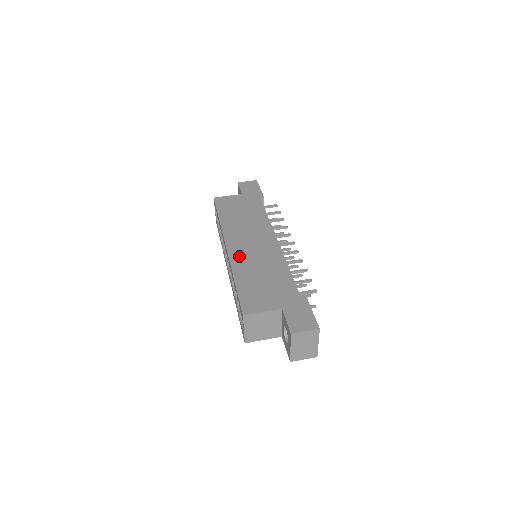
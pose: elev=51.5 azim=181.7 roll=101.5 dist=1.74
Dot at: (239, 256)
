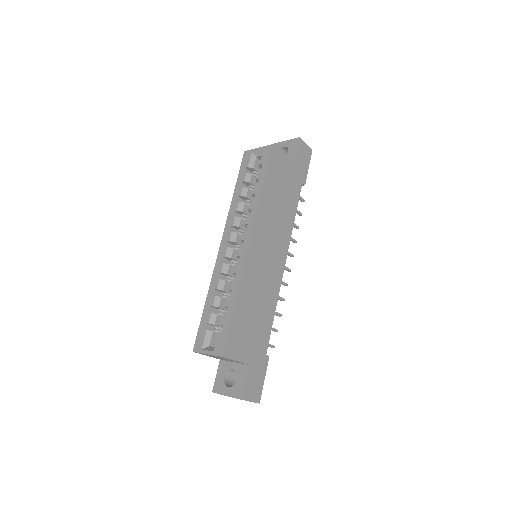
Dot at: (252, 267)
